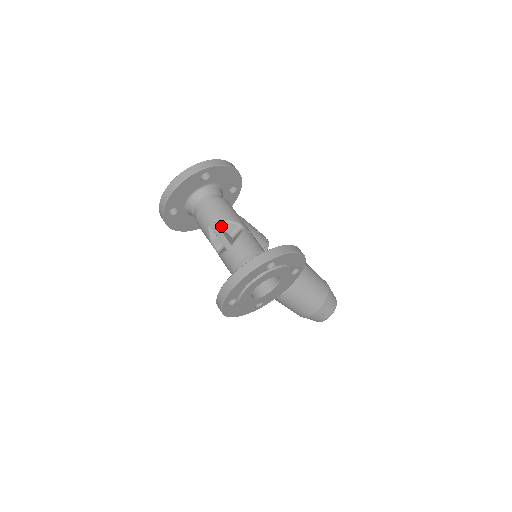
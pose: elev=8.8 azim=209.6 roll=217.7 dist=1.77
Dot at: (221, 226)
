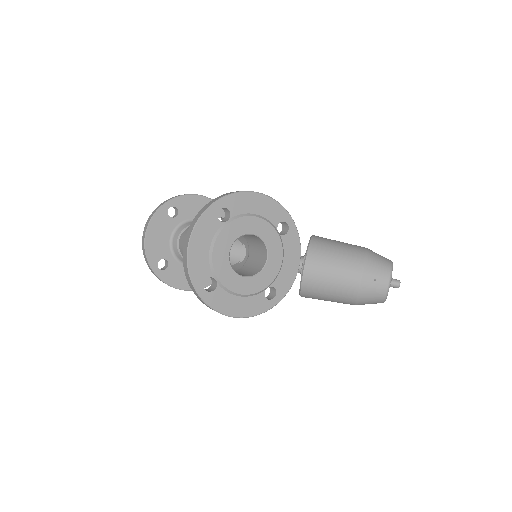
Dot at: occluded
